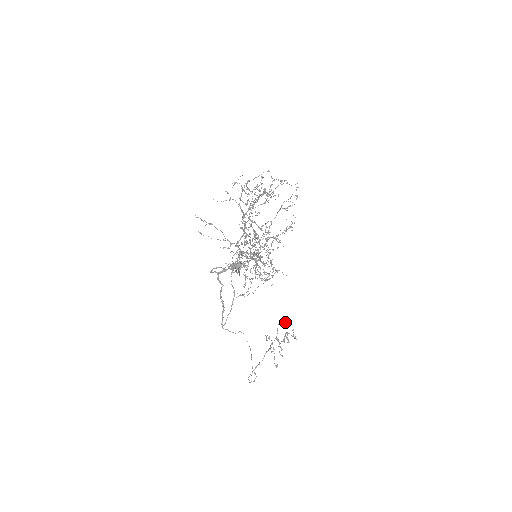
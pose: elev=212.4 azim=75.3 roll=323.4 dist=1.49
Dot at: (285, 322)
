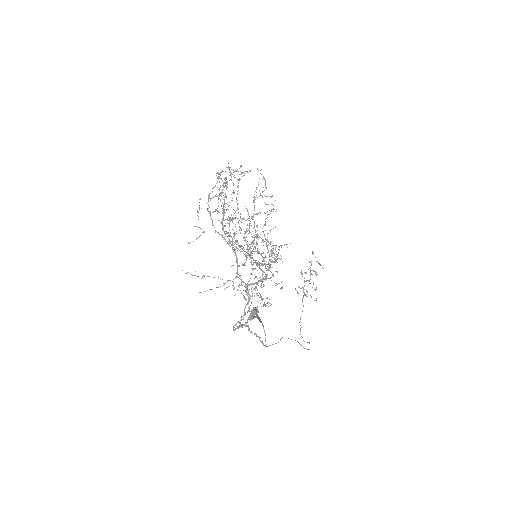
Dot at: occluded
